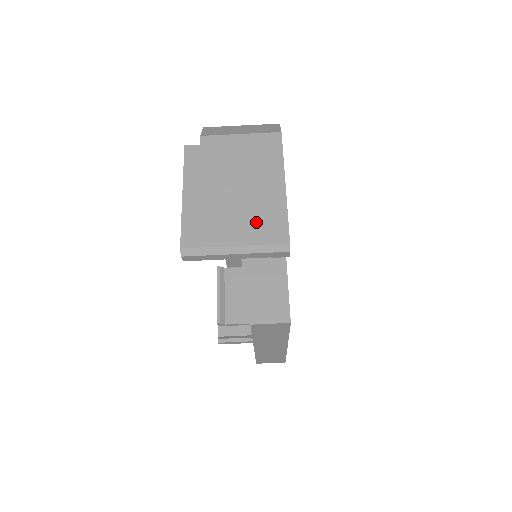
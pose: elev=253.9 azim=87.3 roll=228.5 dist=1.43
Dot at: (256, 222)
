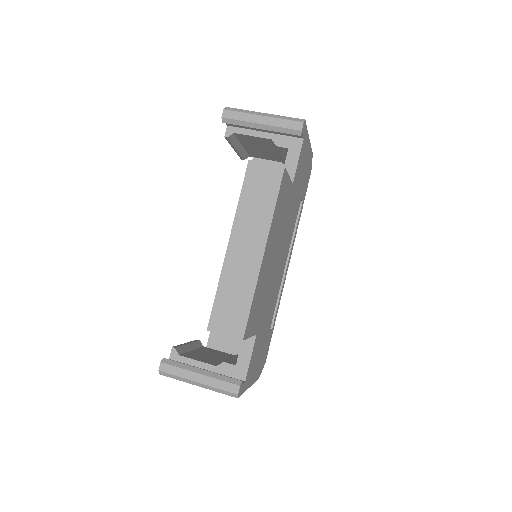
Dot at: occluded
